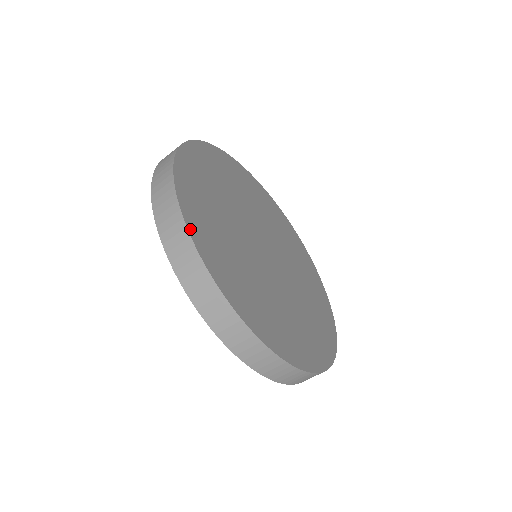
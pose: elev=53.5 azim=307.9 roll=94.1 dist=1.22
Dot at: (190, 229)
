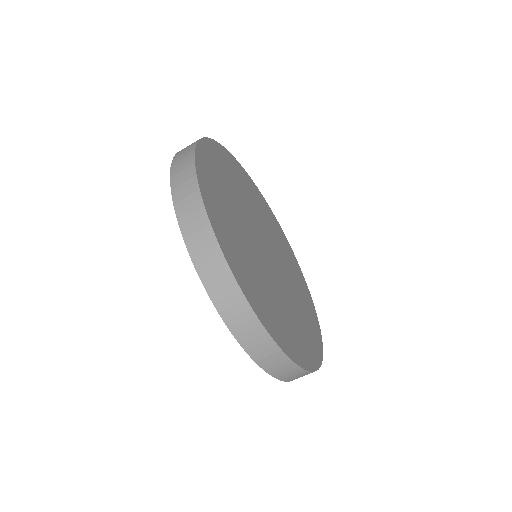
Dot at: (268, 330)
